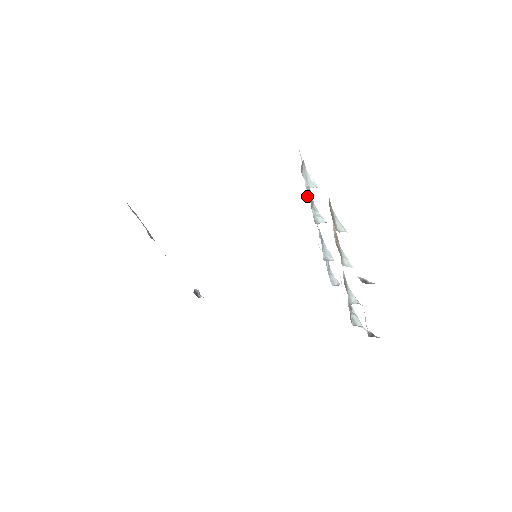
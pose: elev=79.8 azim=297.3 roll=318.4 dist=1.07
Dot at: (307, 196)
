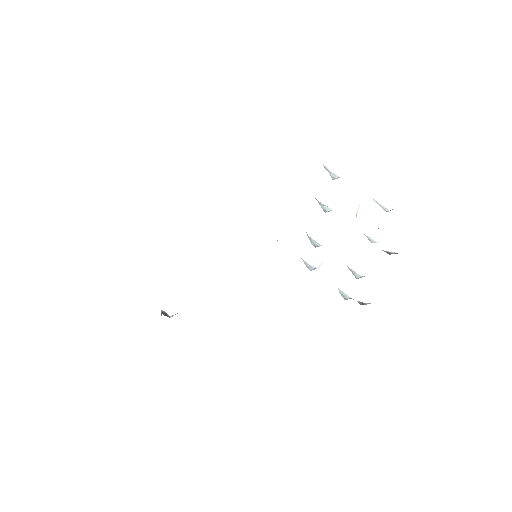
Dot at: occluded
